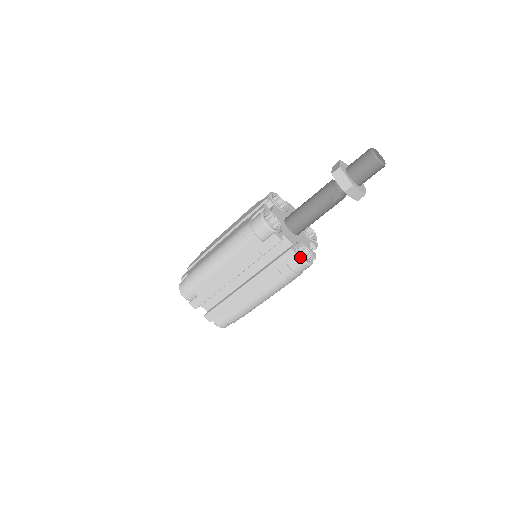
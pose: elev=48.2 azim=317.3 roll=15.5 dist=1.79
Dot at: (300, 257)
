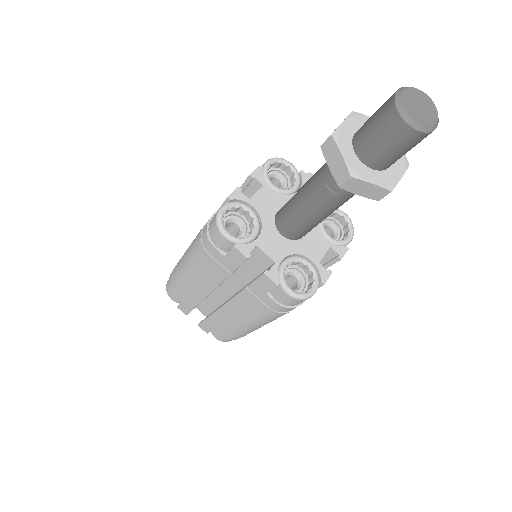
Dot at: (283, 286)
